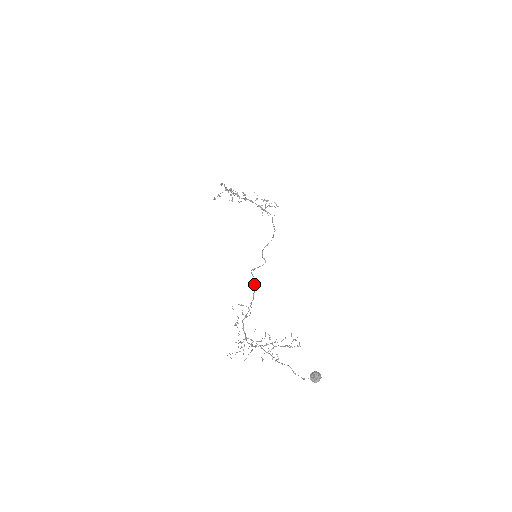
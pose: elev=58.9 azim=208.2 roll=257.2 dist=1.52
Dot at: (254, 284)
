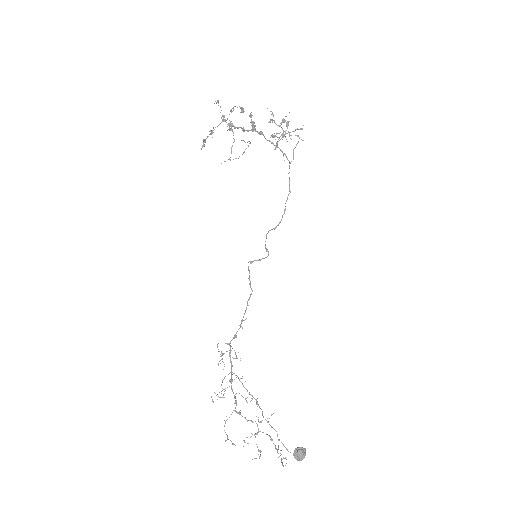
Dot at: (250, 286)
